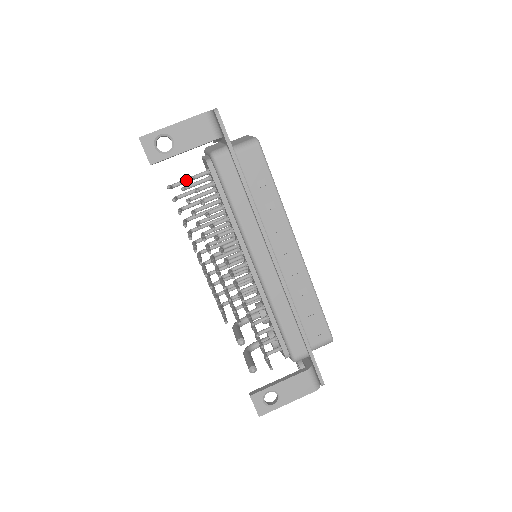
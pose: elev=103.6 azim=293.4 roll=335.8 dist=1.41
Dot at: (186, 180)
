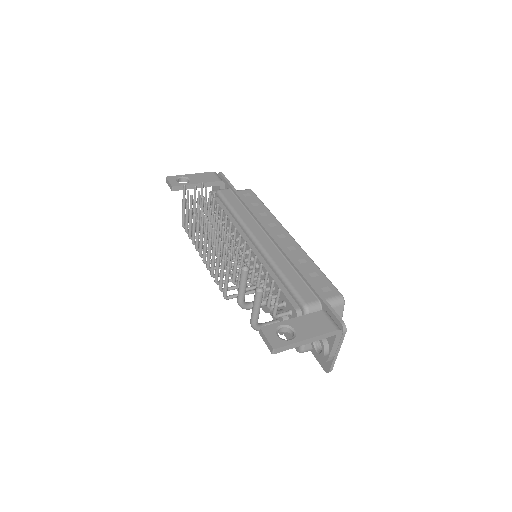
Dot at: occluded
